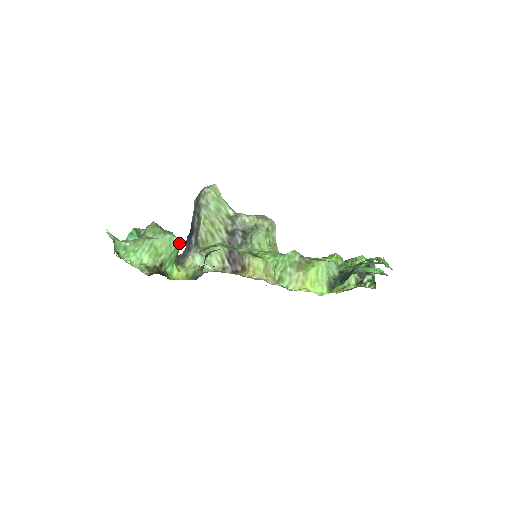
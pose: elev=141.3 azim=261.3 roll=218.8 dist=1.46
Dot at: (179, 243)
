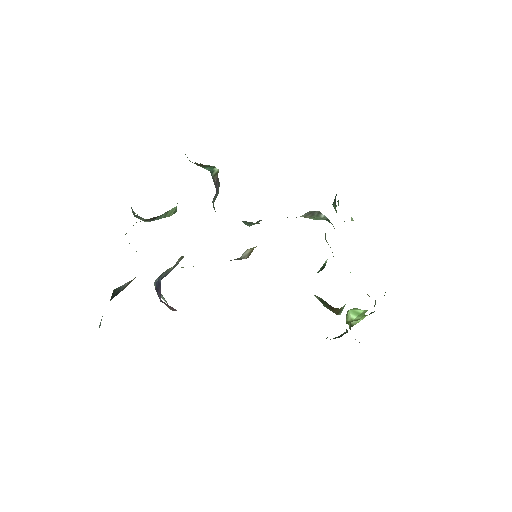
Dot at: occluded
